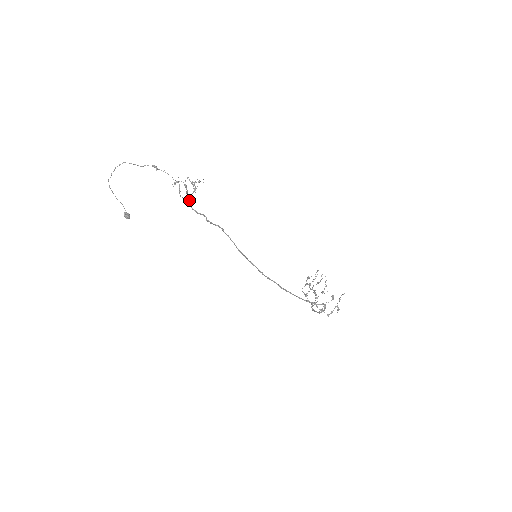
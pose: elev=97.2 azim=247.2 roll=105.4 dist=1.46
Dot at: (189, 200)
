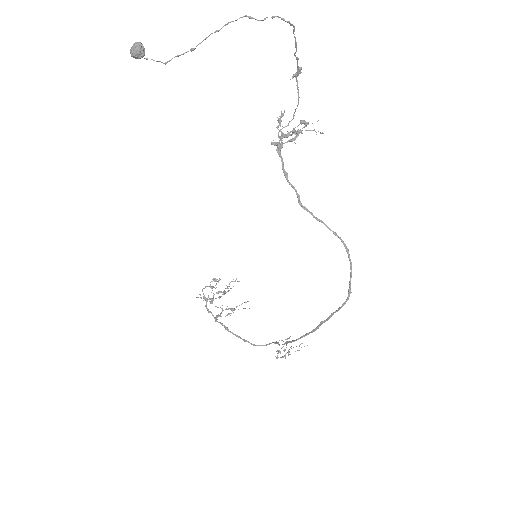
Dot at: (273, 144)
